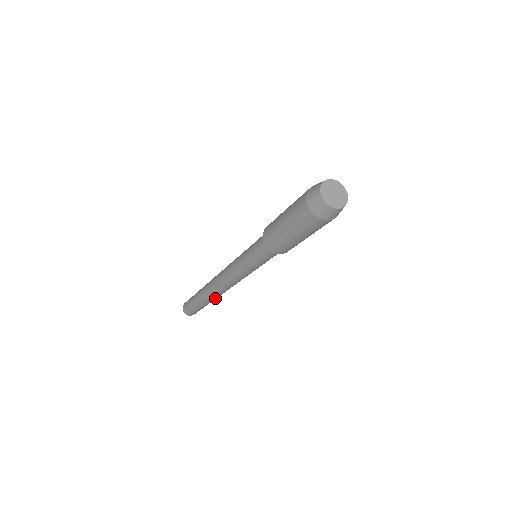
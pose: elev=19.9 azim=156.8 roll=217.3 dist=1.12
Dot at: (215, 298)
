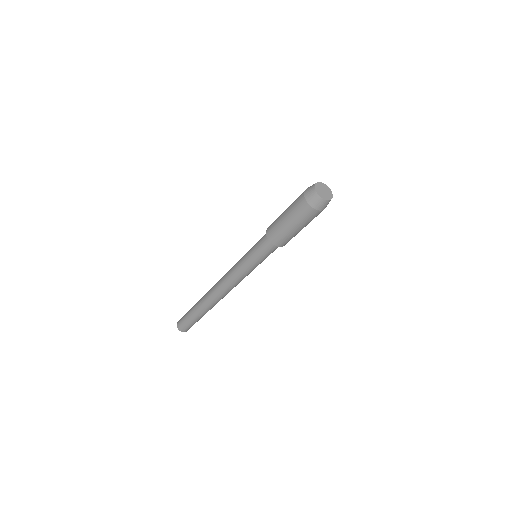
Dot at: (212, 306)
